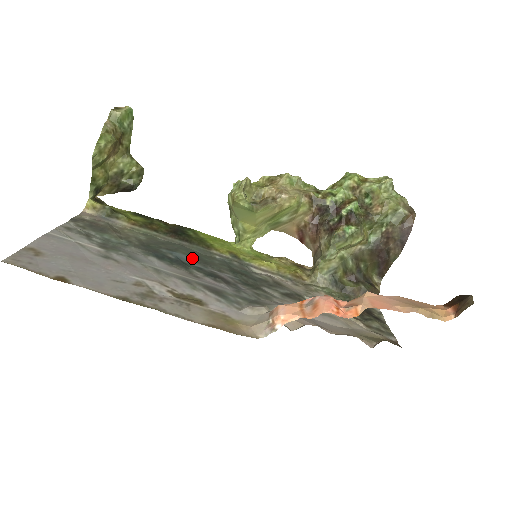
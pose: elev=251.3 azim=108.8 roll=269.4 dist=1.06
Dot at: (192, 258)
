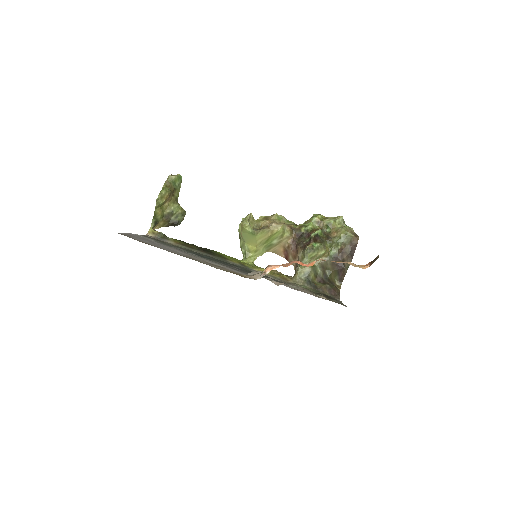
Dot at: occluded
